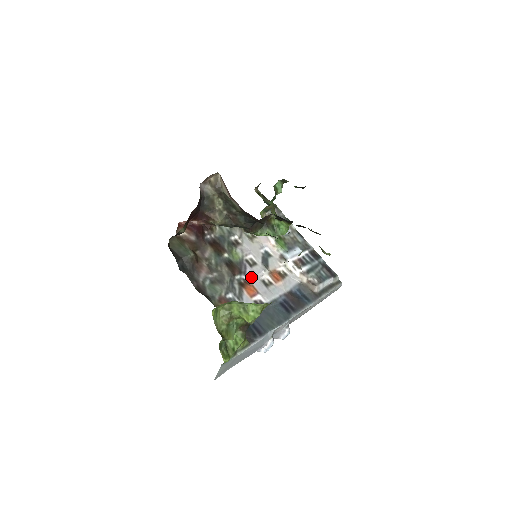
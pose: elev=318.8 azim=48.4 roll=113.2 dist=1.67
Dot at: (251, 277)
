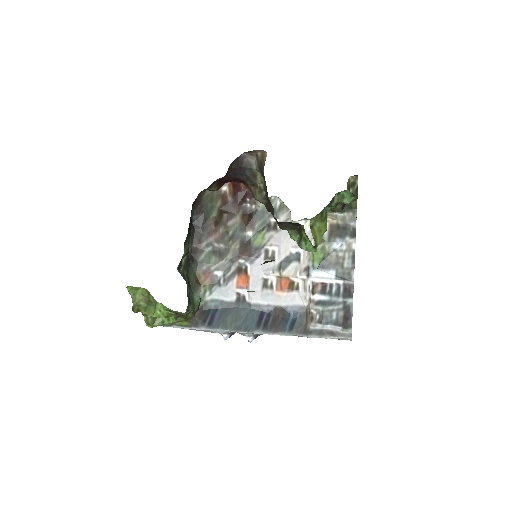
Dot at: (255, 269)
